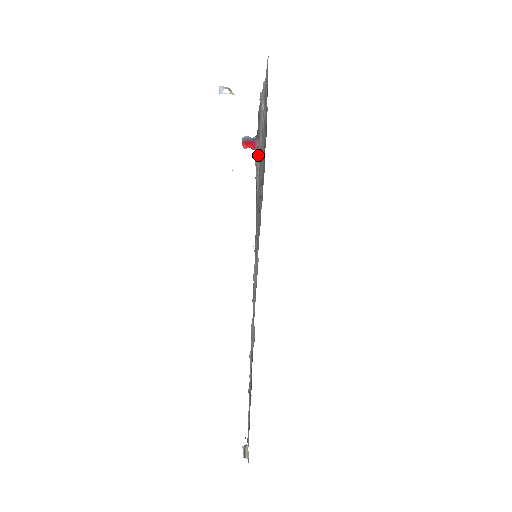
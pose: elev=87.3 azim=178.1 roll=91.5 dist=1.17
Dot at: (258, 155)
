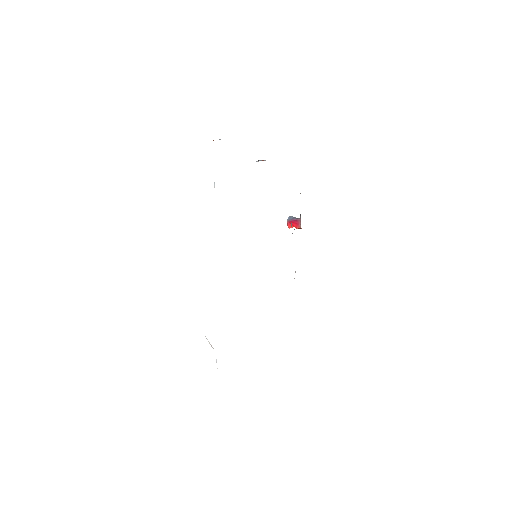
Dot at: occluded
